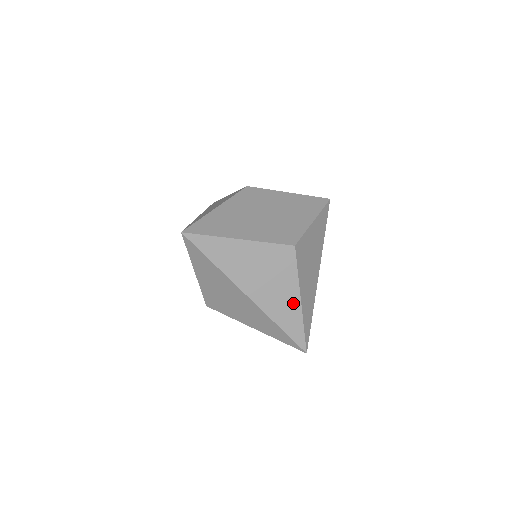
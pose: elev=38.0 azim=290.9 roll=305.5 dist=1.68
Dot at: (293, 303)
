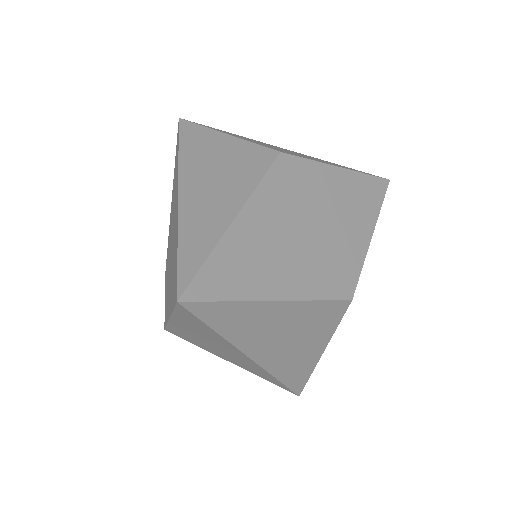
Dot at: (311, 358)
